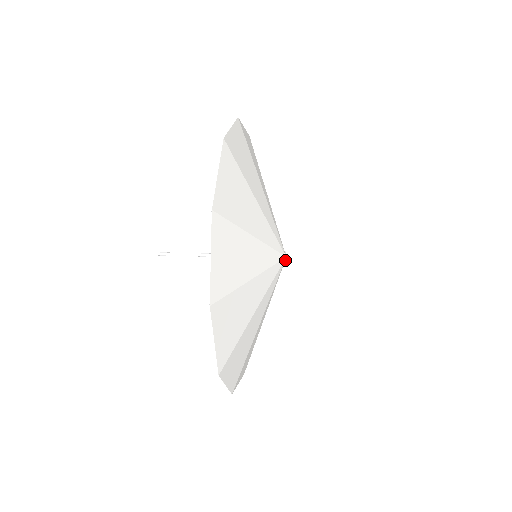
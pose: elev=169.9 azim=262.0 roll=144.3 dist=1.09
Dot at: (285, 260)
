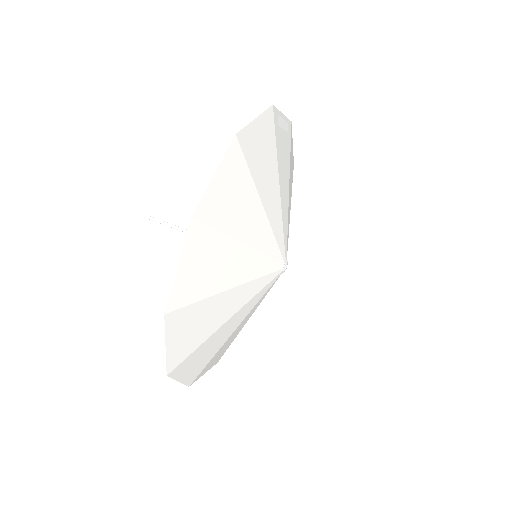
Dot at: (283, 271)
